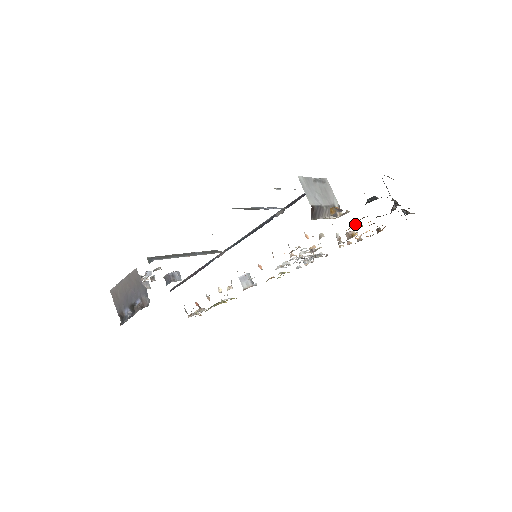
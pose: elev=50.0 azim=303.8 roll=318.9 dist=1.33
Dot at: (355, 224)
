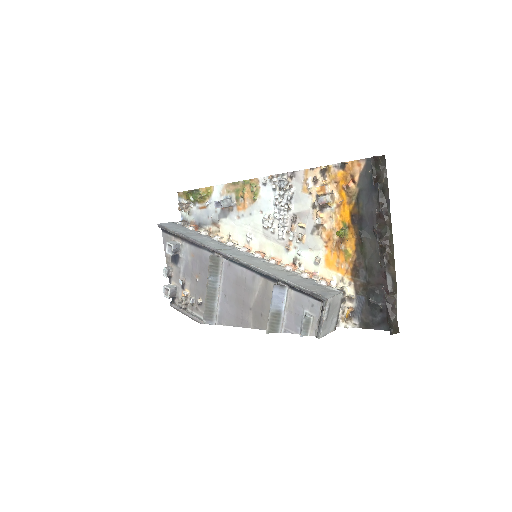
Dot at: (340, 237)
